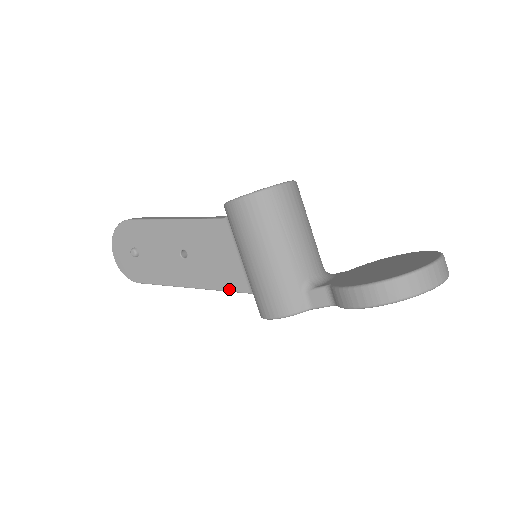
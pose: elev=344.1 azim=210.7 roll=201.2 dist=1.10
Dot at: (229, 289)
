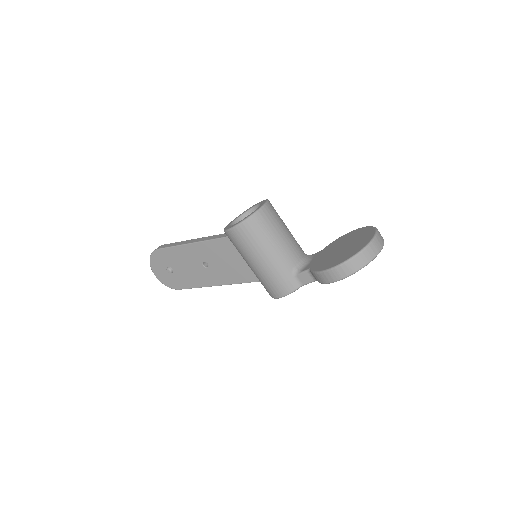
Dot at: (244, 282)
